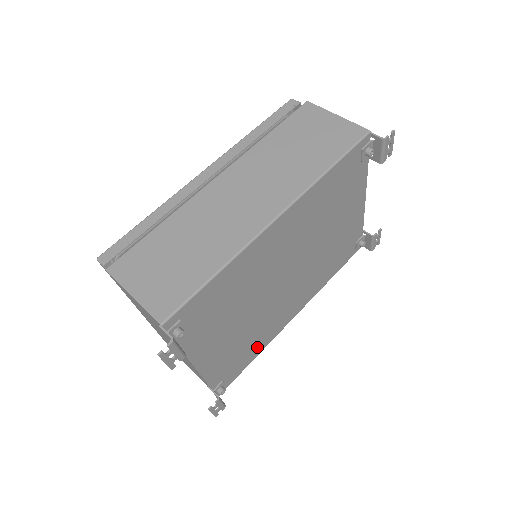
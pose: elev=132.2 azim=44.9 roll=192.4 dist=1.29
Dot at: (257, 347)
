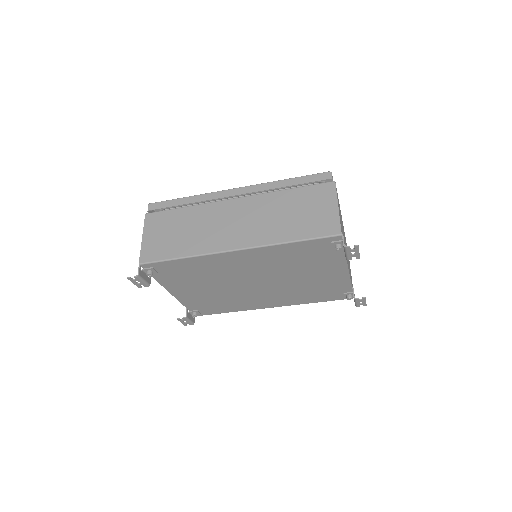
Dot at: (231, 307)
